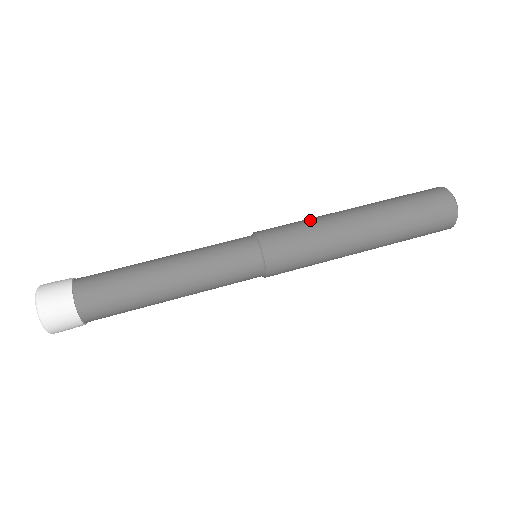
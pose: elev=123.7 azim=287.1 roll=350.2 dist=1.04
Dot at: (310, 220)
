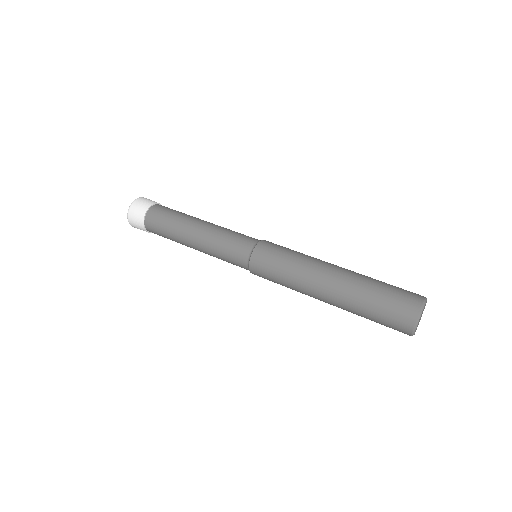
Dot at: (302, 253)
